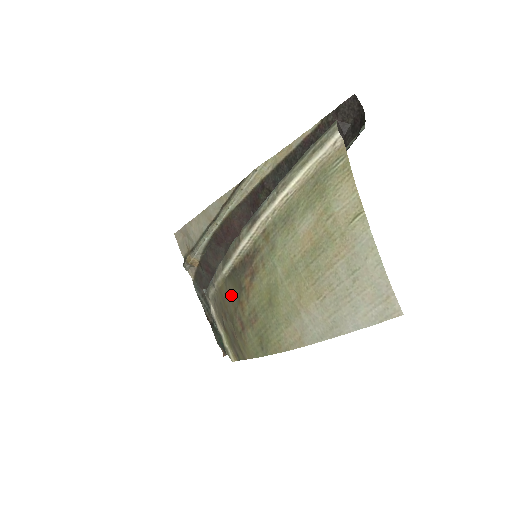
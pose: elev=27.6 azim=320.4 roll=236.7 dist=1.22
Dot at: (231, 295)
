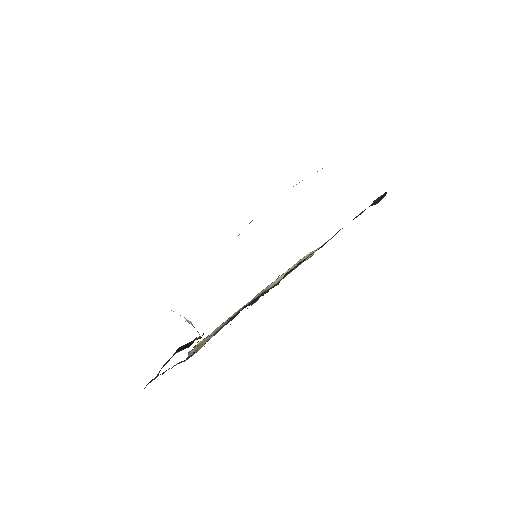
Dot at: occluded
